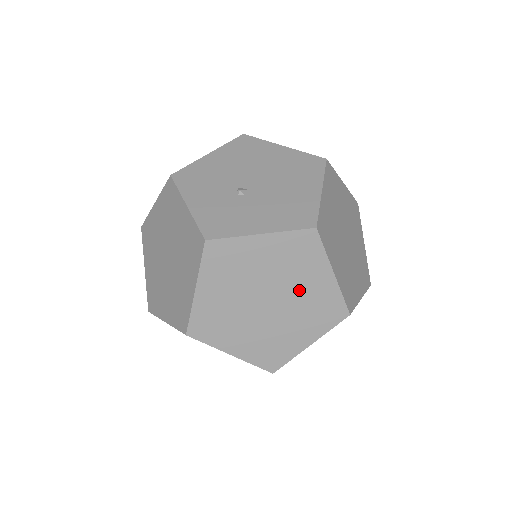
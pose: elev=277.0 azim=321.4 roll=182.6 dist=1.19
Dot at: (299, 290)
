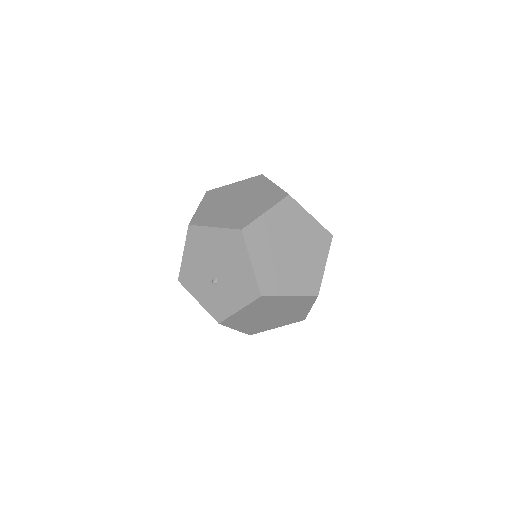
Dot at: (281, 306)
